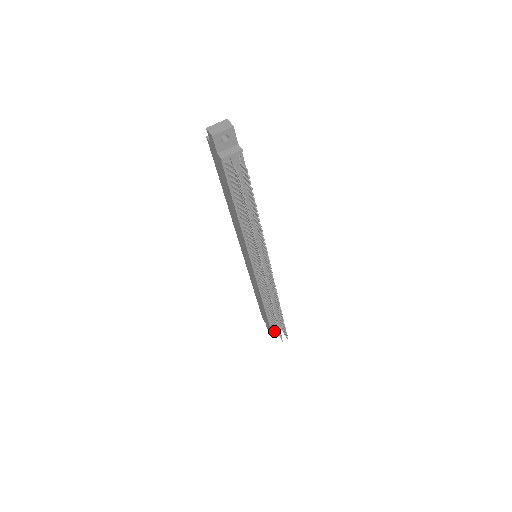
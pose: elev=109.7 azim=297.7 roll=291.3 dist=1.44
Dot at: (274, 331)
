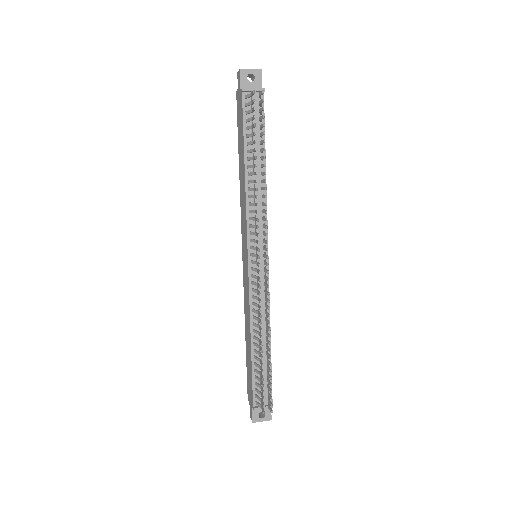
Dot at: (257, 406)
